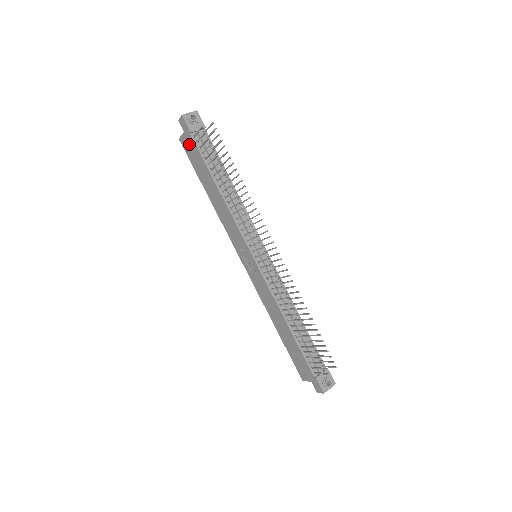
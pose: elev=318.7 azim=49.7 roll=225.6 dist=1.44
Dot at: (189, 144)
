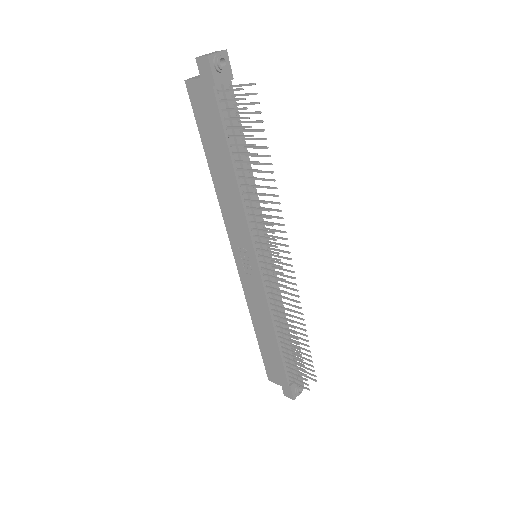
Dot at: (204, 98)
